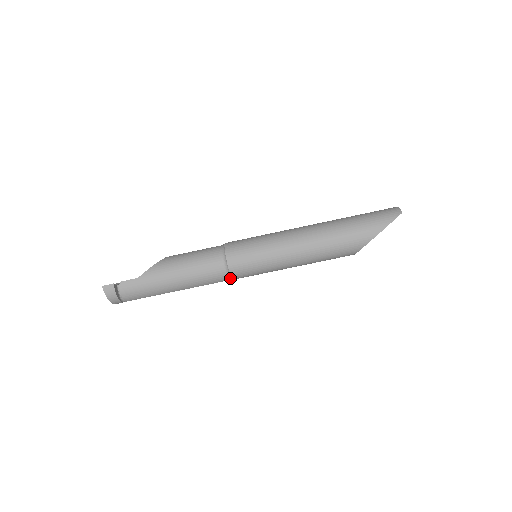
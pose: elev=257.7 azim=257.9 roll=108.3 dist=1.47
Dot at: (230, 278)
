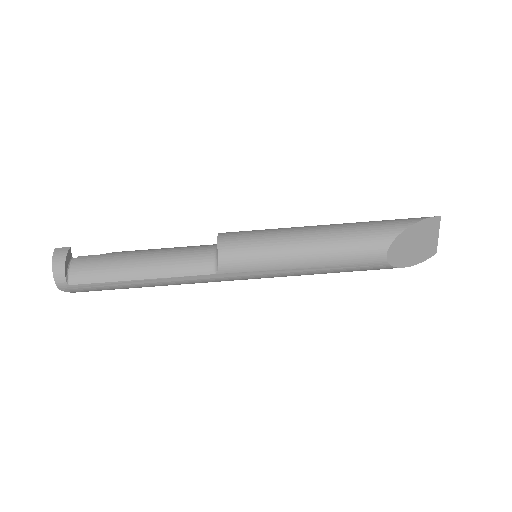
Dot at: (216, 266)
